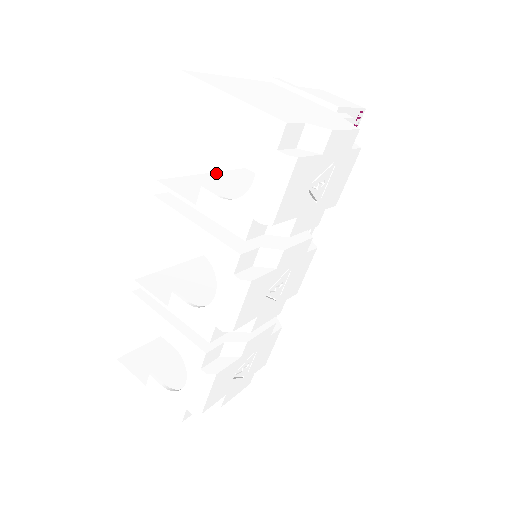
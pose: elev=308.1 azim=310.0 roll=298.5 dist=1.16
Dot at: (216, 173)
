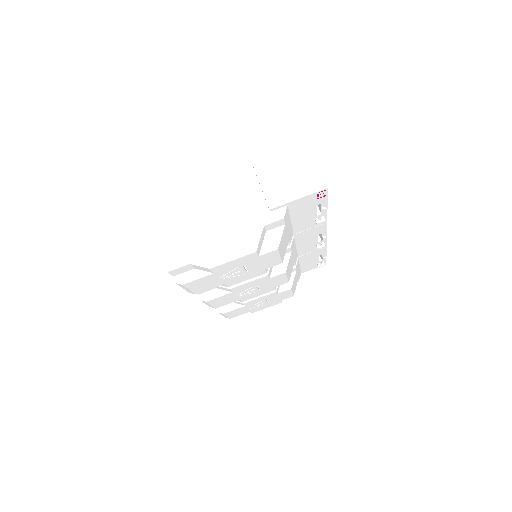
Dot at: occluded
